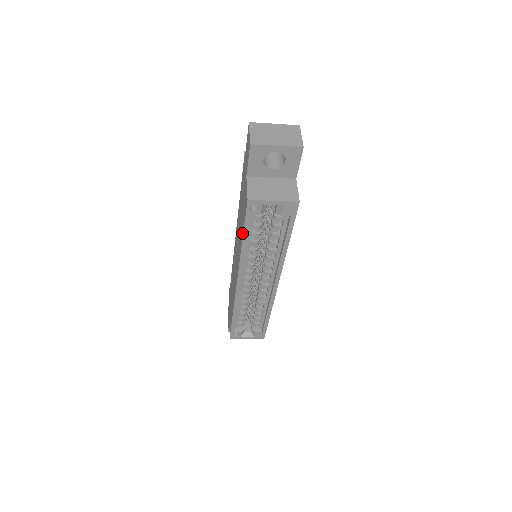
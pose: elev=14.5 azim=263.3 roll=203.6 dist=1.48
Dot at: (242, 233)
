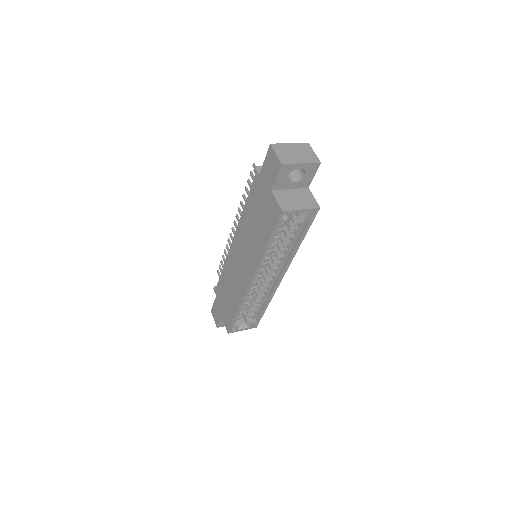
Dot at: (266, 239)
